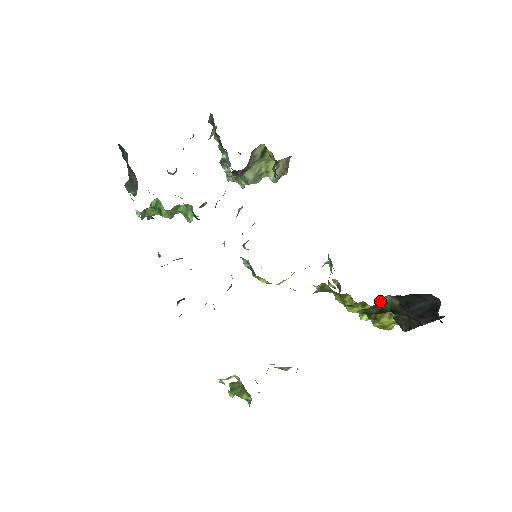
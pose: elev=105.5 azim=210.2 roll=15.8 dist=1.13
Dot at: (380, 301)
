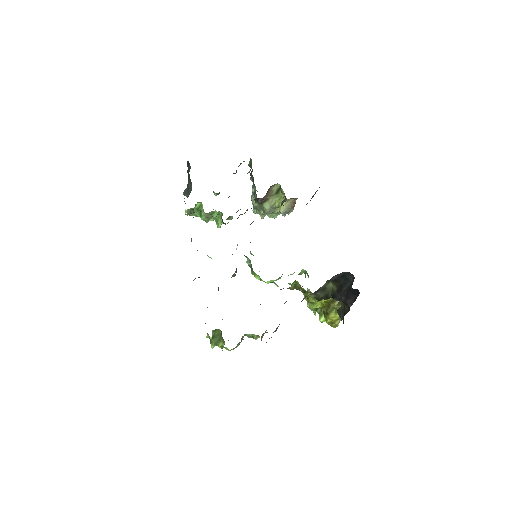
Dot at: (325, 287)
